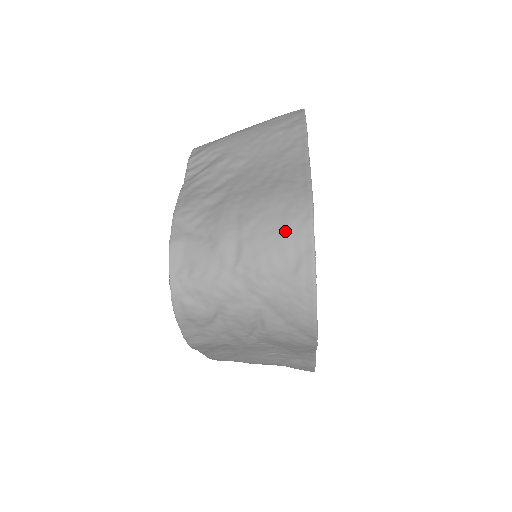
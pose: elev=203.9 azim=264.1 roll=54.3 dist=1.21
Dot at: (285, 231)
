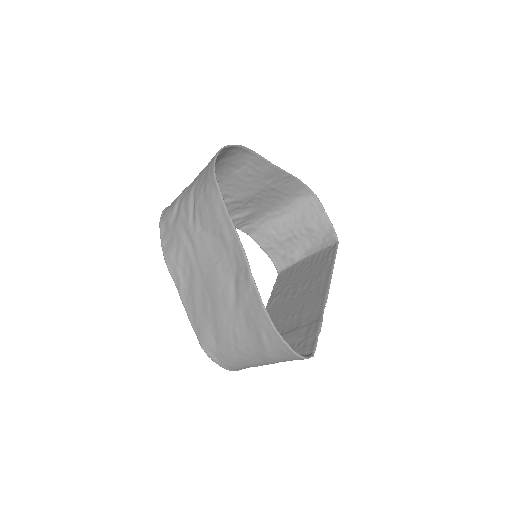
Dot at: (224, 156)
